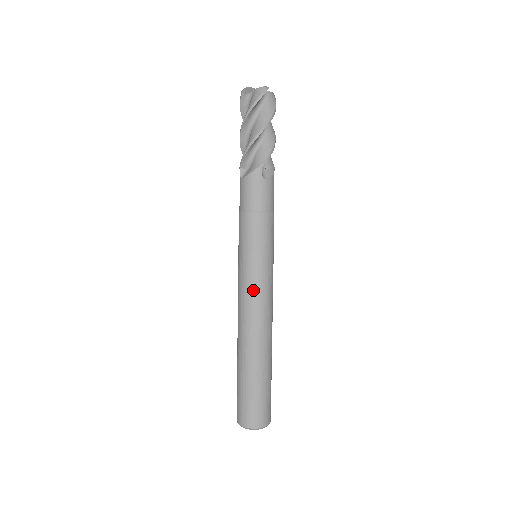
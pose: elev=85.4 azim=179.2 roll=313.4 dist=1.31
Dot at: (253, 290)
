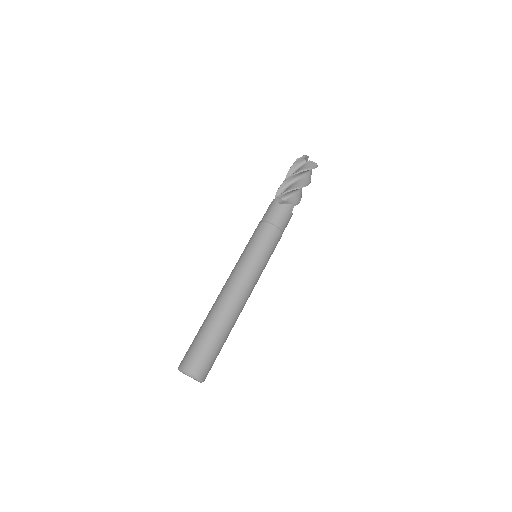
Dot at: (235, 269)
